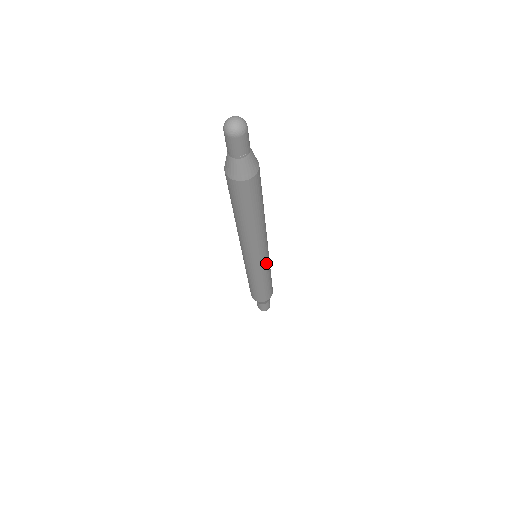
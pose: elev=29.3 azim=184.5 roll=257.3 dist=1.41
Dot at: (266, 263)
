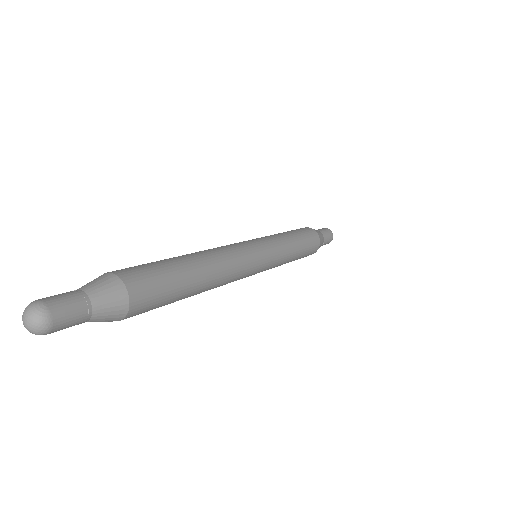
Dot at: (265, 270)
